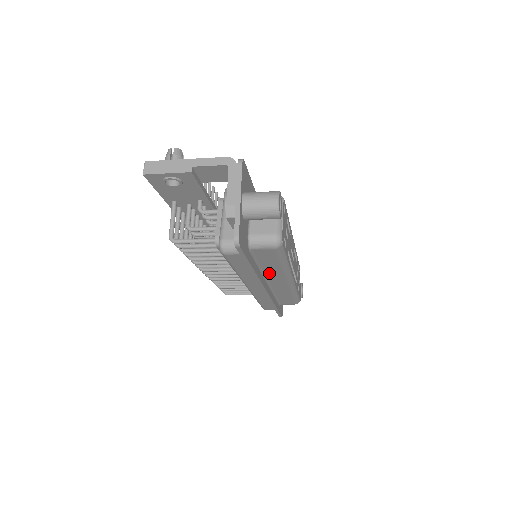
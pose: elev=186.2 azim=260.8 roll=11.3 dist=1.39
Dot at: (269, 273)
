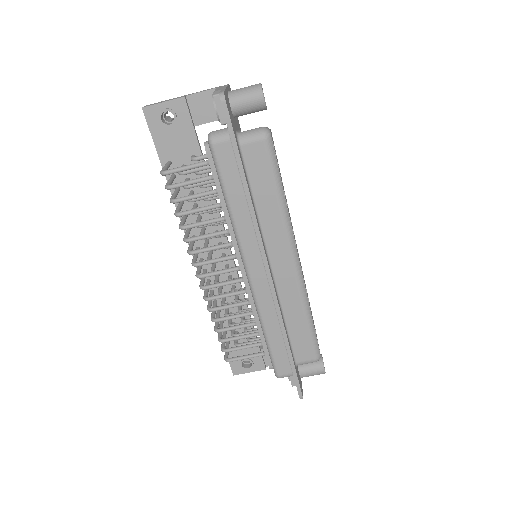
Dot at: (267, 227)
